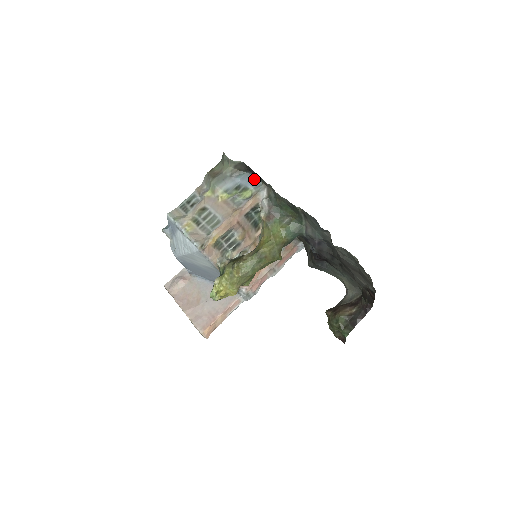
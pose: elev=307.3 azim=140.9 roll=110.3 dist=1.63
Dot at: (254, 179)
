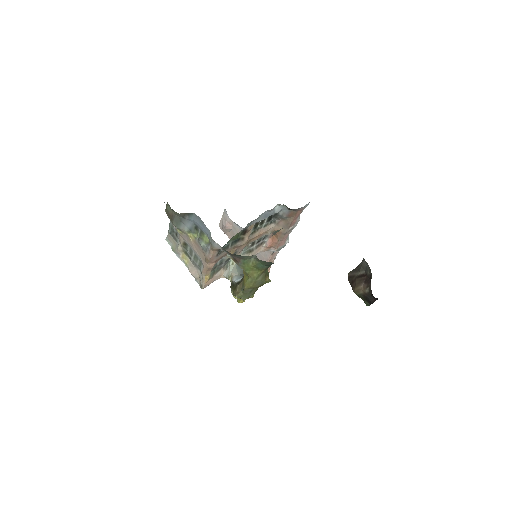
Dot at: (203, 224)
